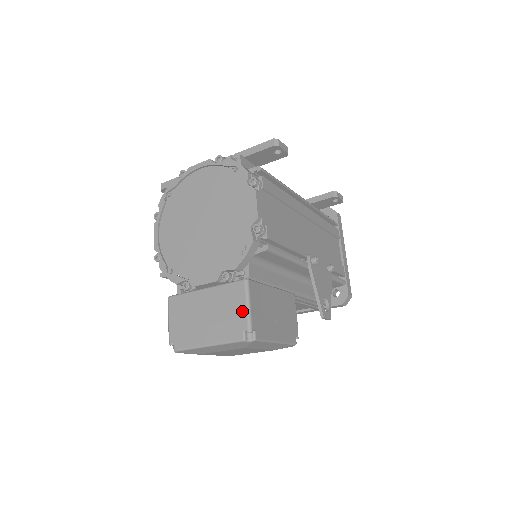
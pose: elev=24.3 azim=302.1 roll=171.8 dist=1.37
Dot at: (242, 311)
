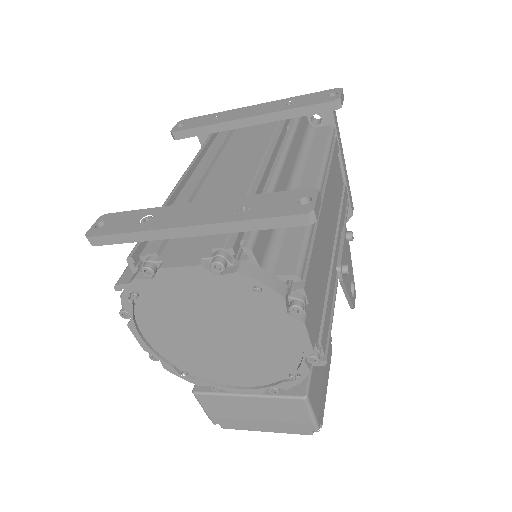
Dot at: (306, 420)
